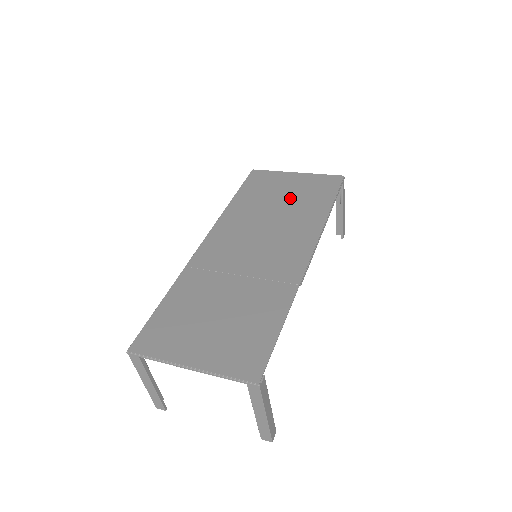
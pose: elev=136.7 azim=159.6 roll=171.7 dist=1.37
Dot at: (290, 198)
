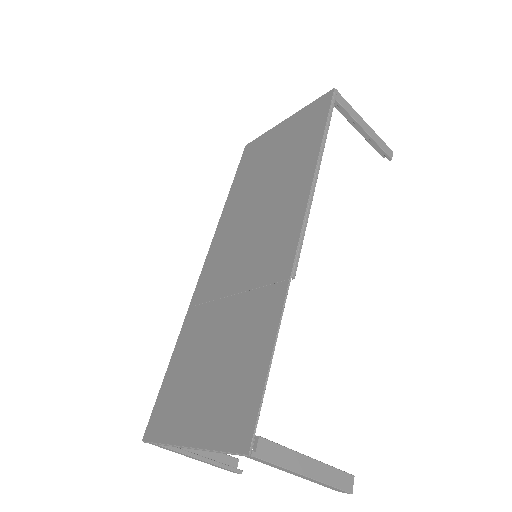
Dot at: (279, 159)
